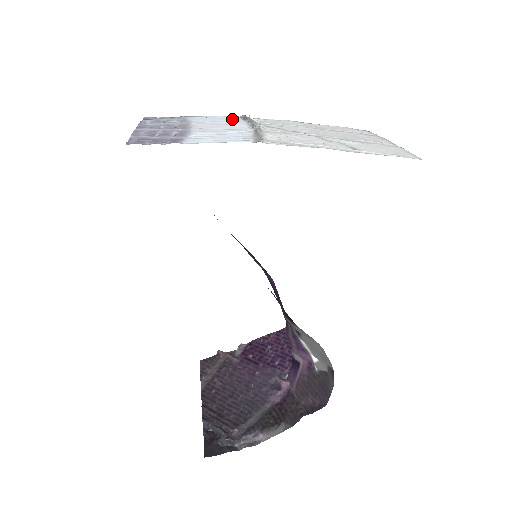
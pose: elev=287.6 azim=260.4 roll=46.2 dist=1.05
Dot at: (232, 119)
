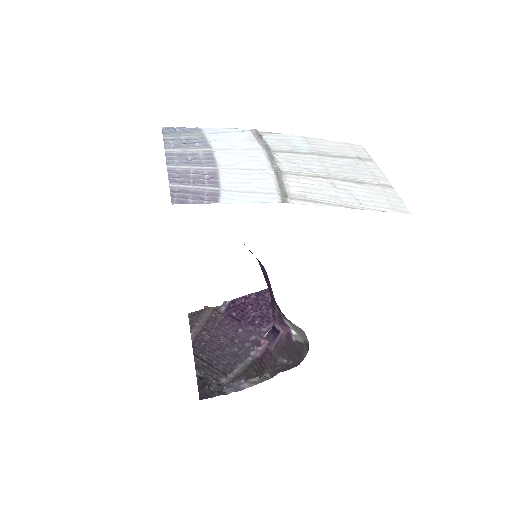
Dot at: (248, 141)
